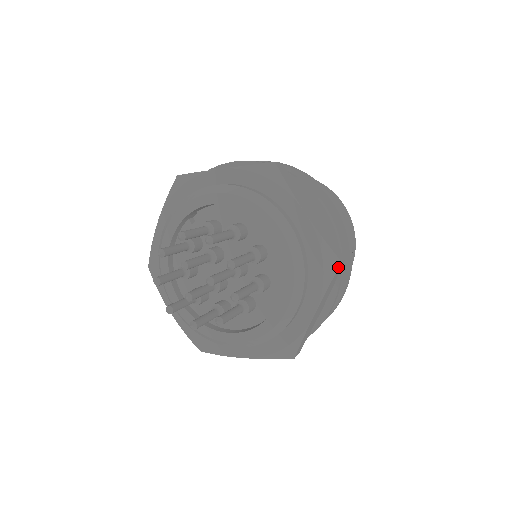
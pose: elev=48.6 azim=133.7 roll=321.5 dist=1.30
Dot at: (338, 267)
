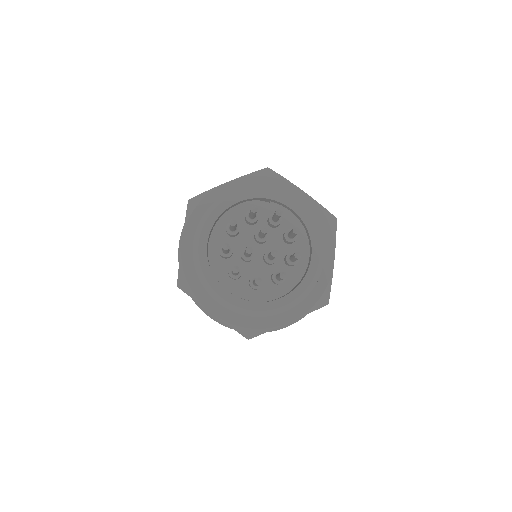
Dot at: (325, 305)
